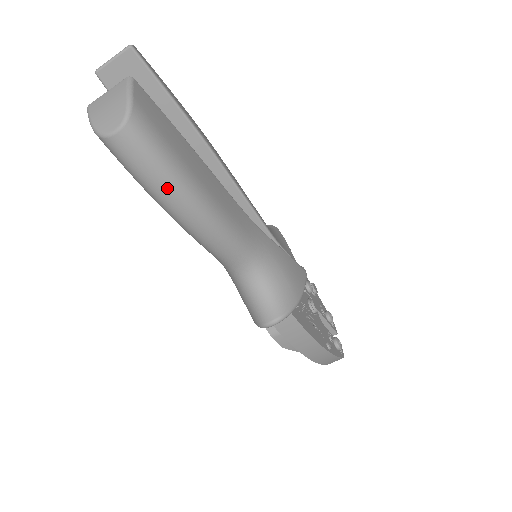
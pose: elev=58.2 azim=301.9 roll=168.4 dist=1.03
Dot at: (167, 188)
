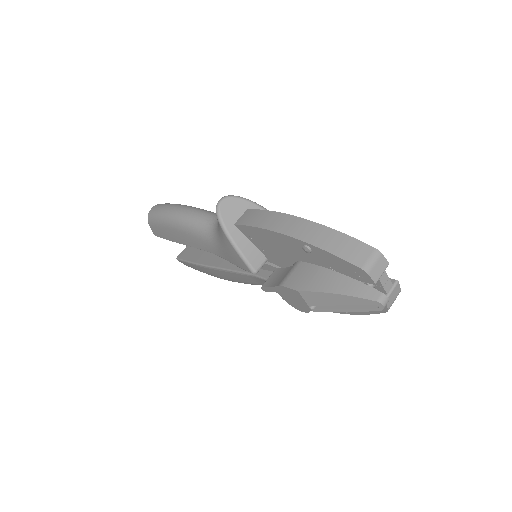
Dot at: (168, 207)
